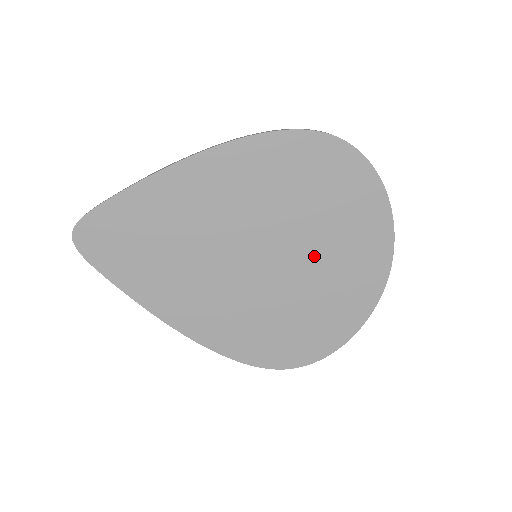
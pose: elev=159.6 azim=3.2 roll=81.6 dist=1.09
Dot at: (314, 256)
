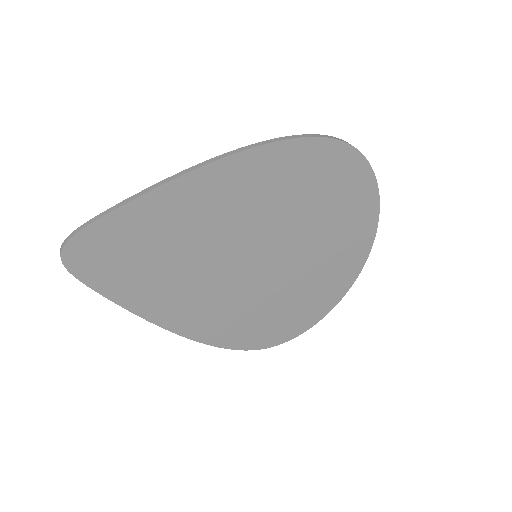
Dot at: (309, 252)
